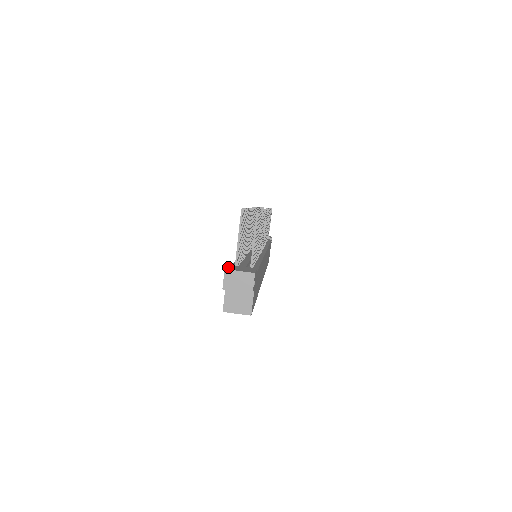
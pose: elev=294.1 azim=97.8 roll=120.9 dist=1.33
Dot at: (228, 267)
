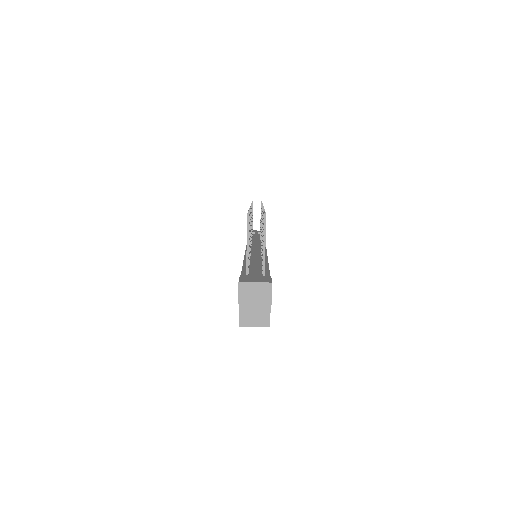
Dot at: (241, 279)
